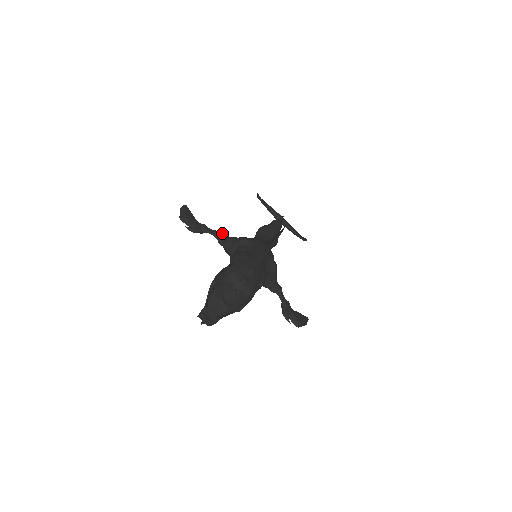
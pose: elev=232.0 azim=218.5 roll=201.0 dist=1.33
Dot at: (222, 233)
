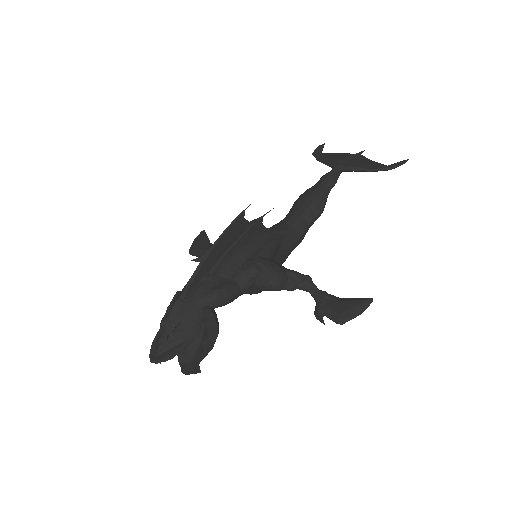
Dot at: occluded
